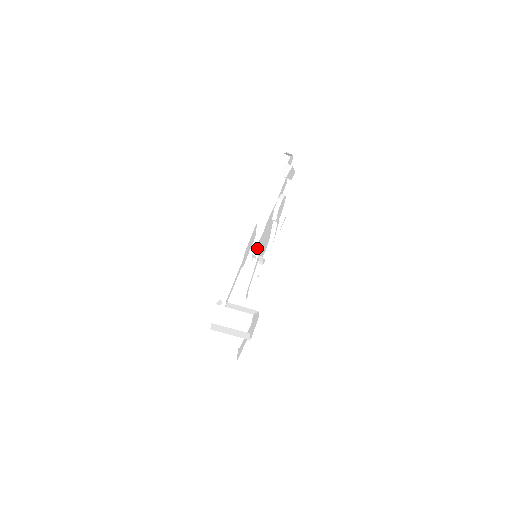
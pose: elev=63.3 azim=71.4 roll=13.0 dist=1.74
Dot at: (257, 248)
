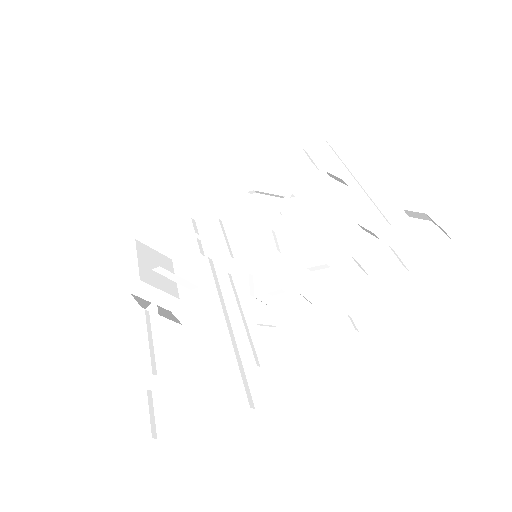
Dot at: (307, 184)
